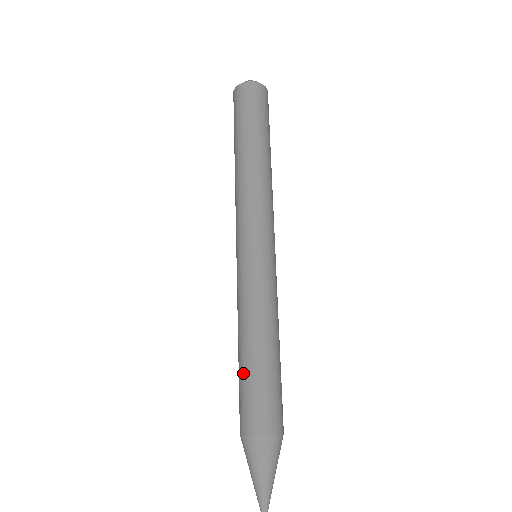
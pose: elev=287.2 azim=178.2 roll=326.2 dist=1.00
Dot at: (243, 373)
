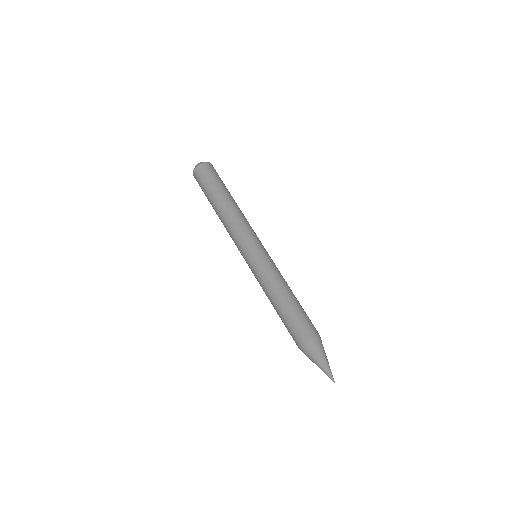
Dot at: (290, 312)
